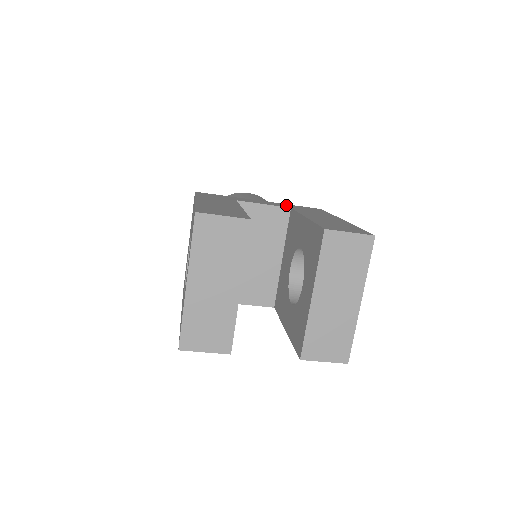
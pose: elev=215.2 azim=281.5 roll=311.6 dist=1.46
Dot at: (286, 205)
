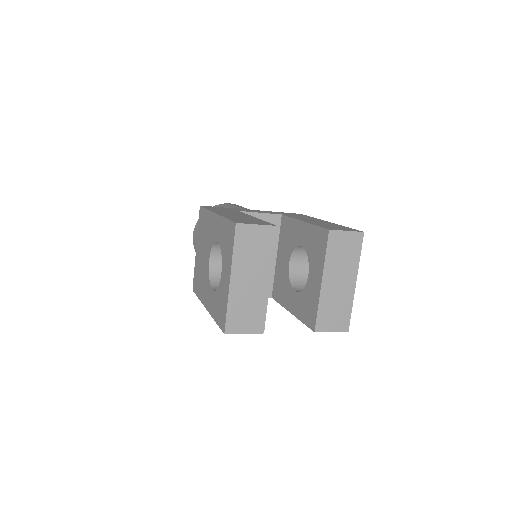
Dot at: (275, 212)
